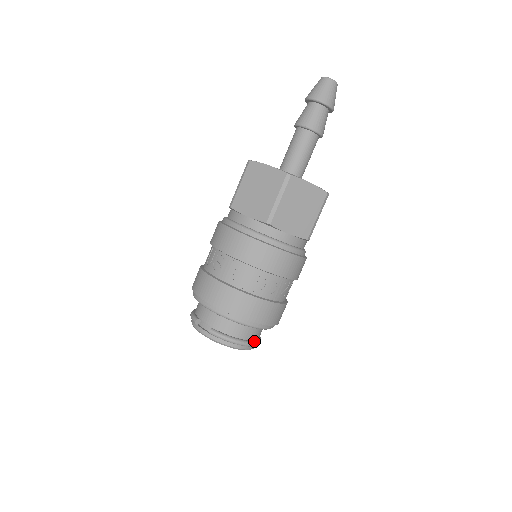
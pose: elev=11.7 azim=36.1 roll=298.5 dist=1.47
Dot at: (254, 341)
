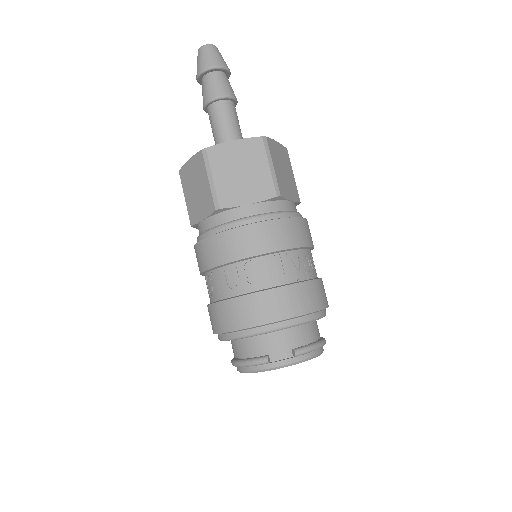
Dot at: (321, 337)
